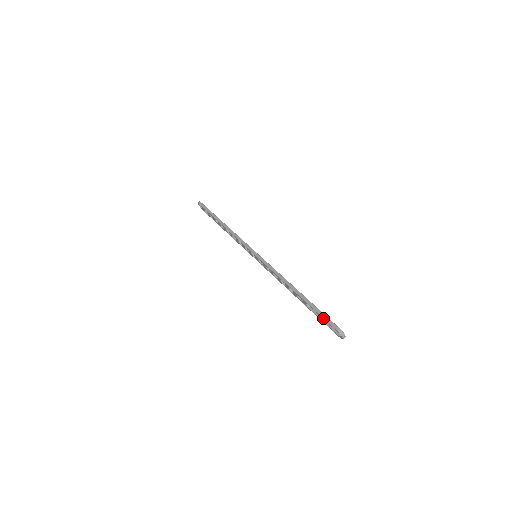
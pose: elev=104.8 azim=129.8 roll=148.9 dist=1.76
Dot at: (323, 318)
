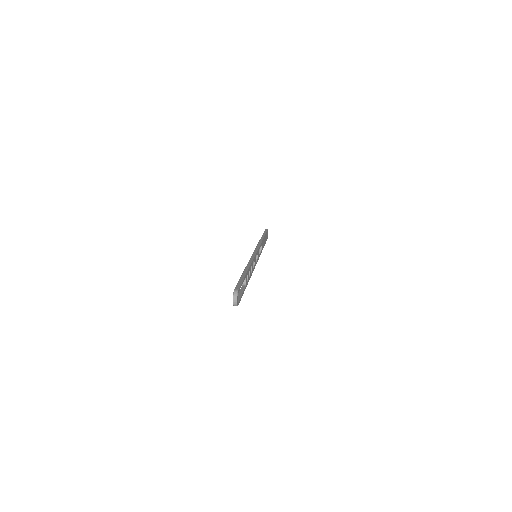
Dot at: (238, 282)
